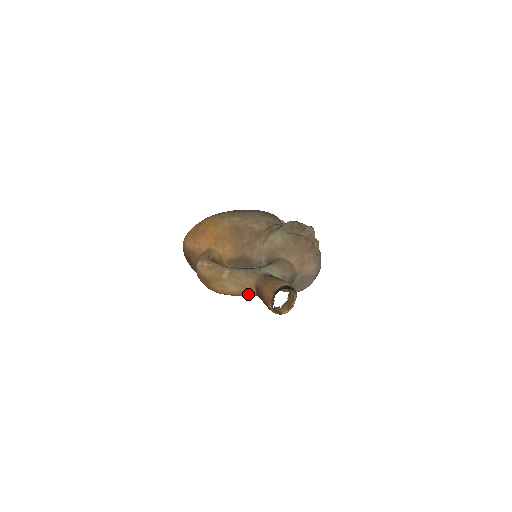
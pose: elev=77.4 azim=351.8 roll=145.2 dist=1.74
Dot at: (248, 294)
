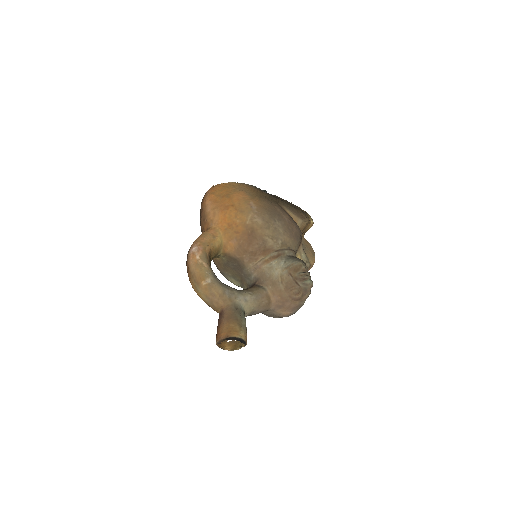
Dot at: (213, 309)
